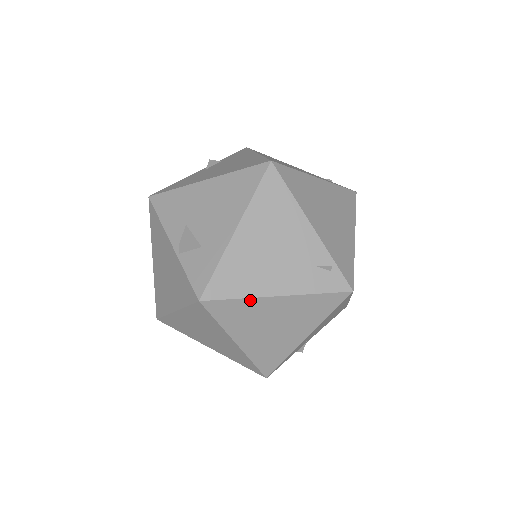
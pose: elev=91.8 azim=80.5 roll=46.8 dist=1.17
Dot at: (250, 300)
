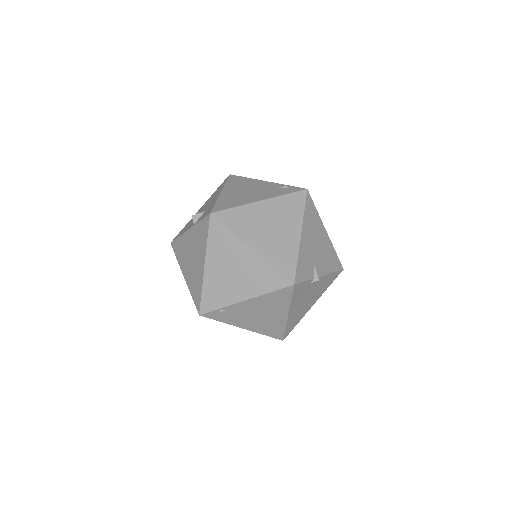
Dot at: (243, 207)
